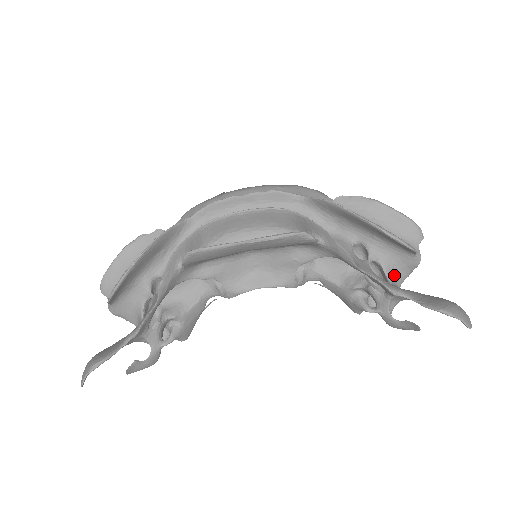
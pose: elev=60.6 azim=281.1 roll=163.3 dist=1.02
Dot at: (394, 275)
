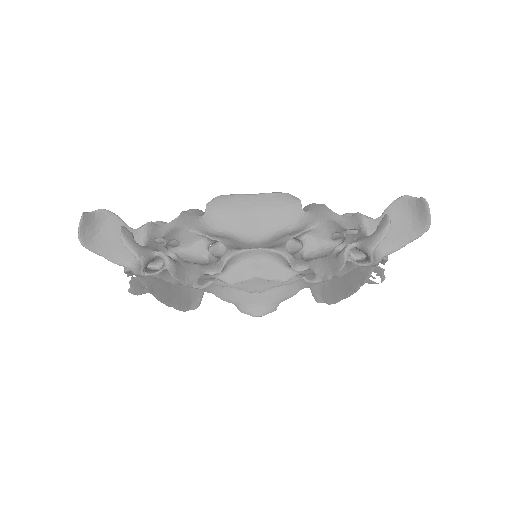
Dot at: occluded
